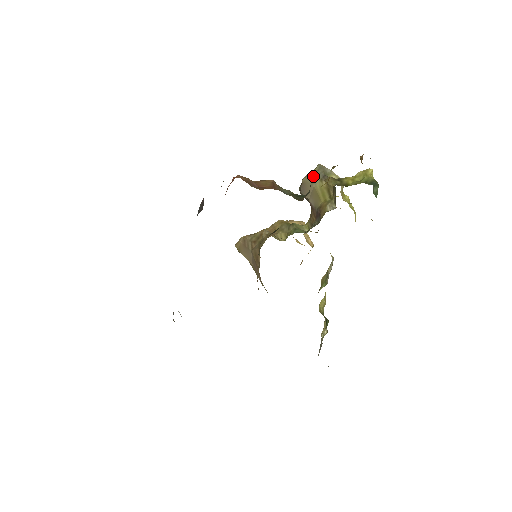
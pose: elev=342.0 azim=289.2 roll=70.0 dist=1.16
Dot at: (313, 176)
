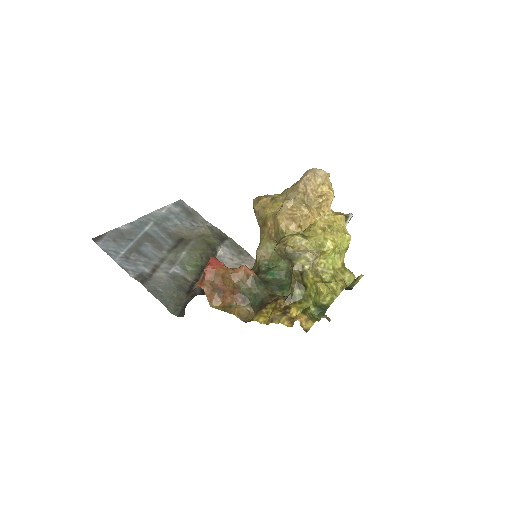
Dot at: (281, 256)
